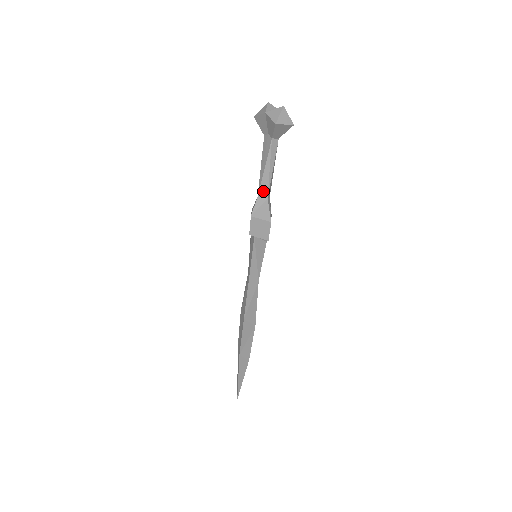
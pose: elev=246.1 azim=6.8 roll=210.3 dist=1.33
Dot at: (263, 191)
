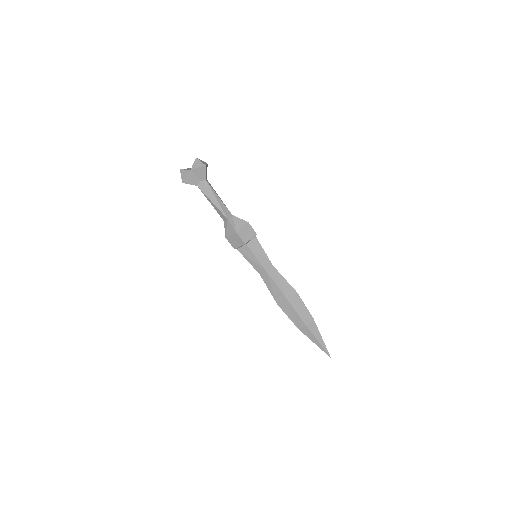
Dot at: (227, 213)
